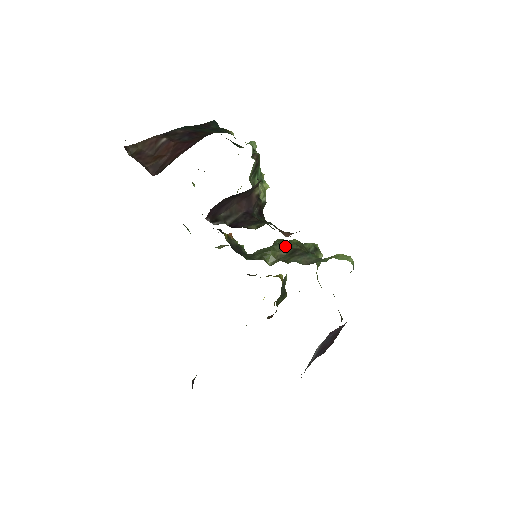
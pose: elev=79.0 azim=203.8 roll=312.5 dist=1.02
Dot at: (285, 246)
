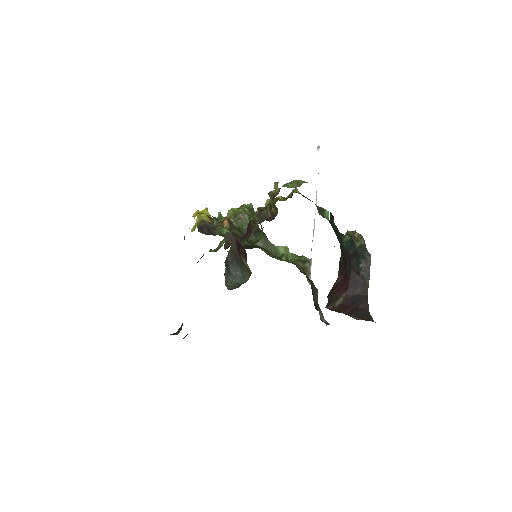
Dot at: occluded
